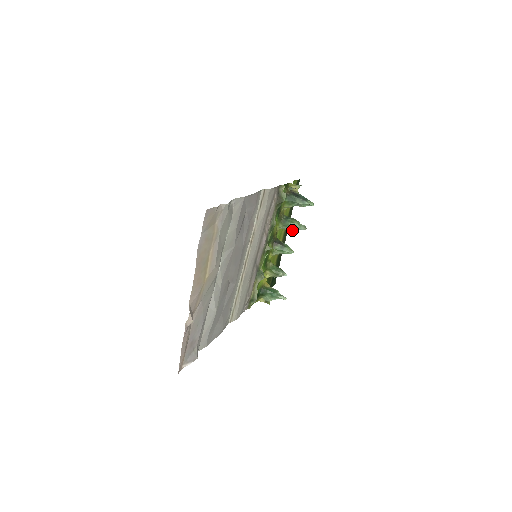
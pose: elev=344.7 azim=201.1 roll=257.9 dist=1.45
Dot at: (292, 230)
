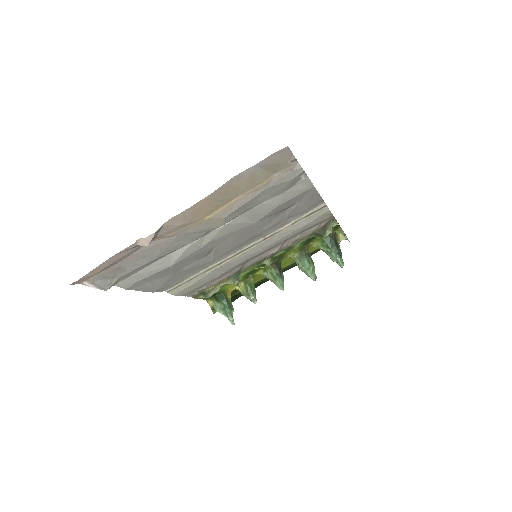
Dot at: (302, 269)
